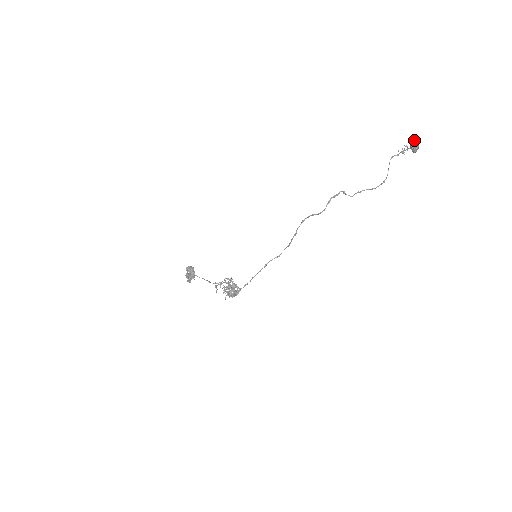
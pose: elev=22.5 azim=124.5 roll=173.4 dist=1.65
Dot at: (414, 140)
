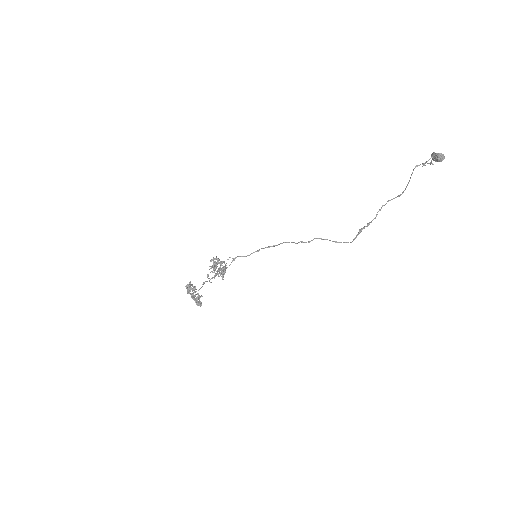
Dot at: (442, 159)
